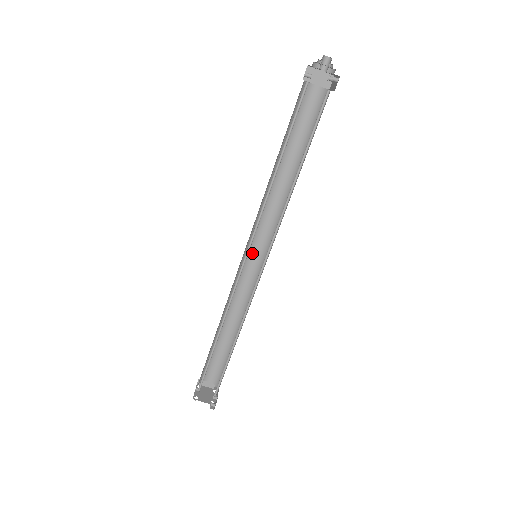
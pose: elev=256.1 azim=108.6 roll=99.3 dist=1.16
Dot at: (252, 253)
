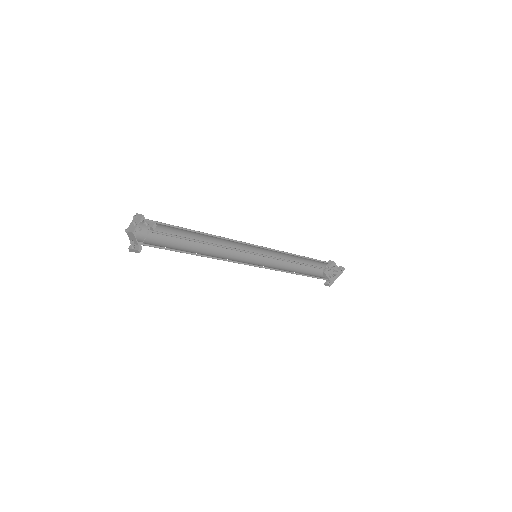
Dot at: (248, 260)
